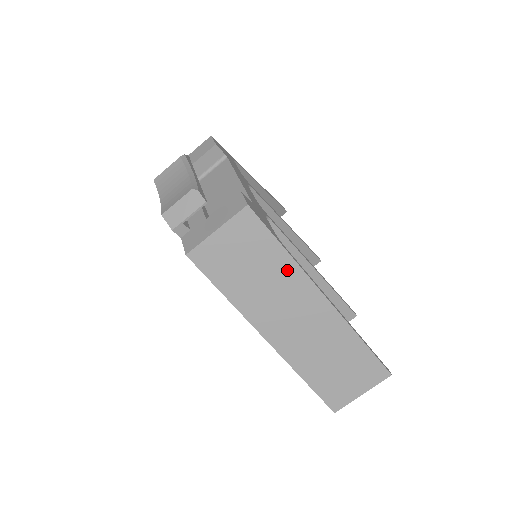
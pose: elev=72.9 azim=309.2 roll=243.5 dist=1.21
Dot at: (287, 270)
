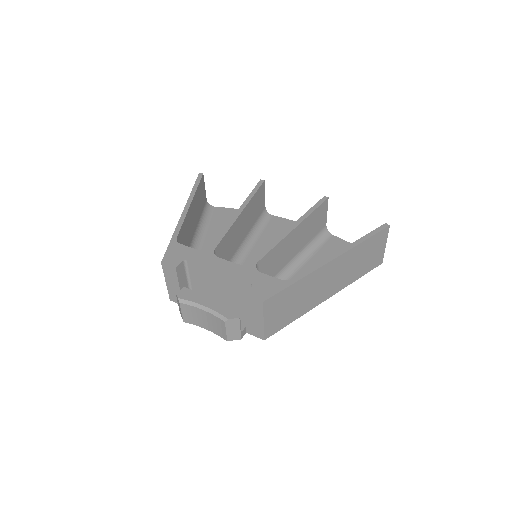
Dot at: (306, 282)
